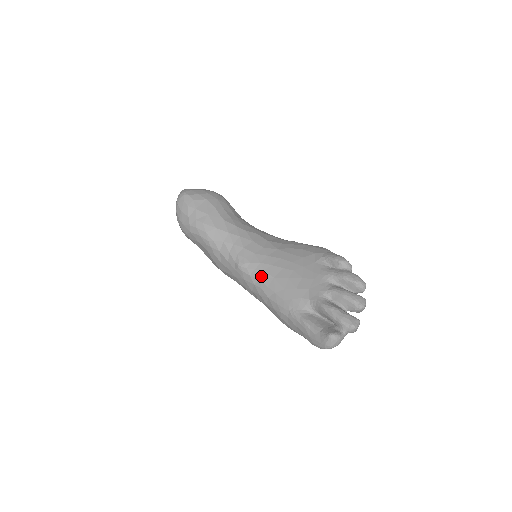
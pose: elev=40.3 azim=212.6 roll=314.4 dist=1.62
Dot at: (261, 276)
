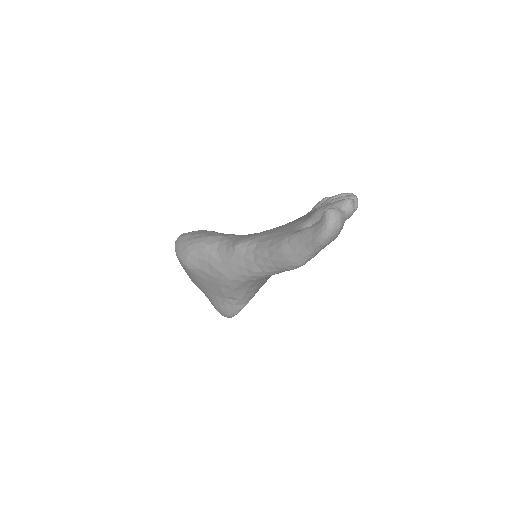
Dot at: (257, 240)
